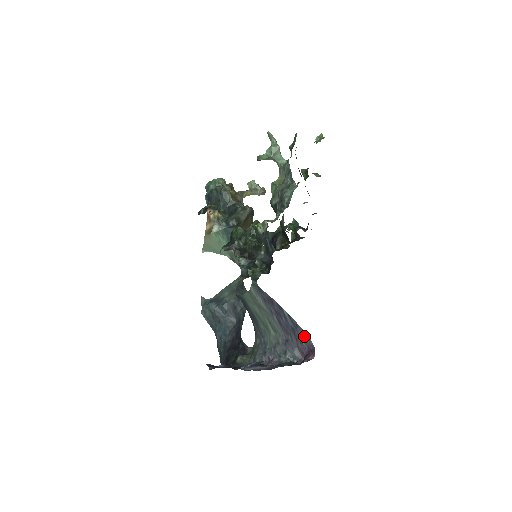
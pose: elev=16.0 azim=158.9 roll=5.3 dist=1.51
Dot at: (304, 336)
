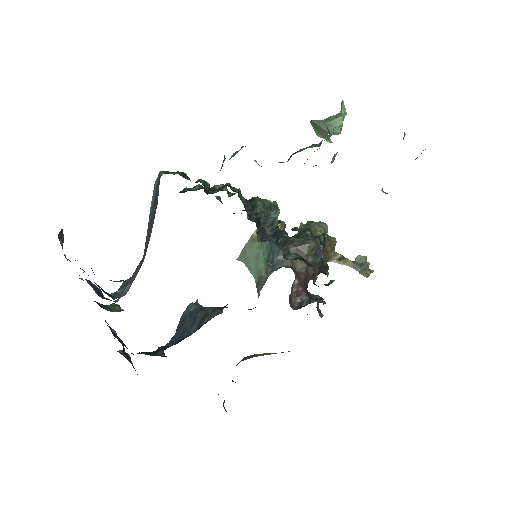
Dot at: occluded
